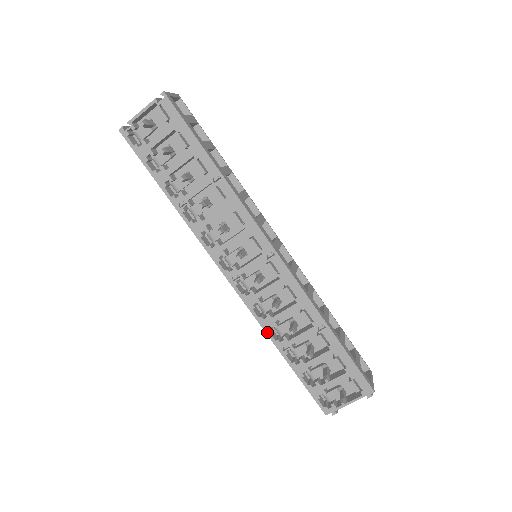
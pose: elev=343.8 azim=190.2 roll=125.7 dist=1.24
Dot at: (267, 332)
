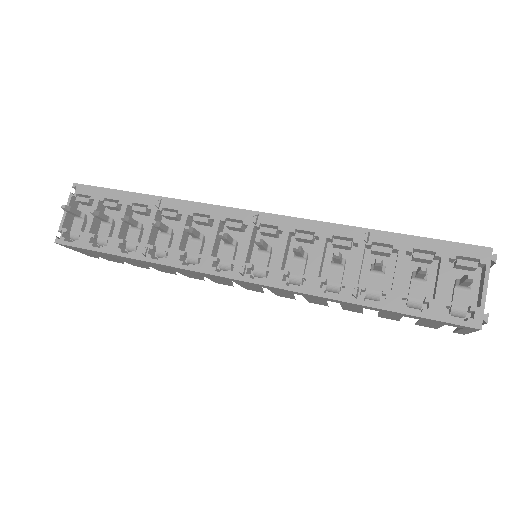
Dot at: (321, 295)
